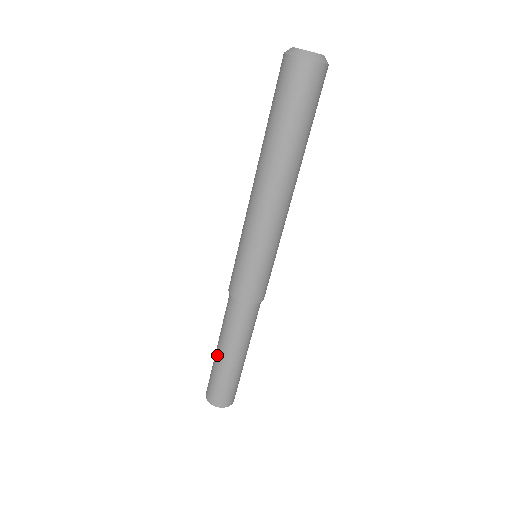
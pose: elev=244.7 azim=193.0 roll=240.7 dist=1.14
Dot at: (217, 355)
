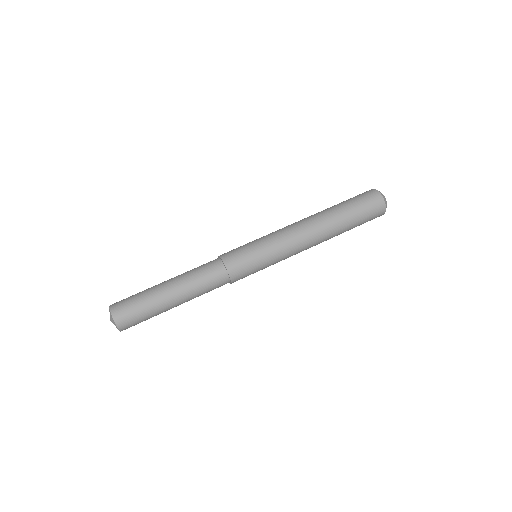
Dot at: (163, 289)
